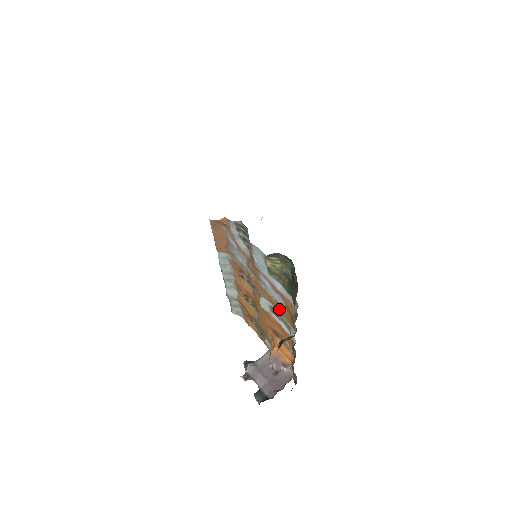
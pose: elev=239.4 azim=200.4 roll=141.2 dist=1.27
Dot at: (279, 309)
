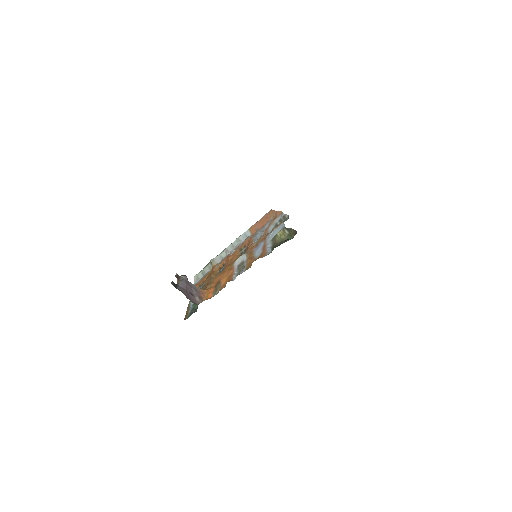
Dot at: (250, 259)
